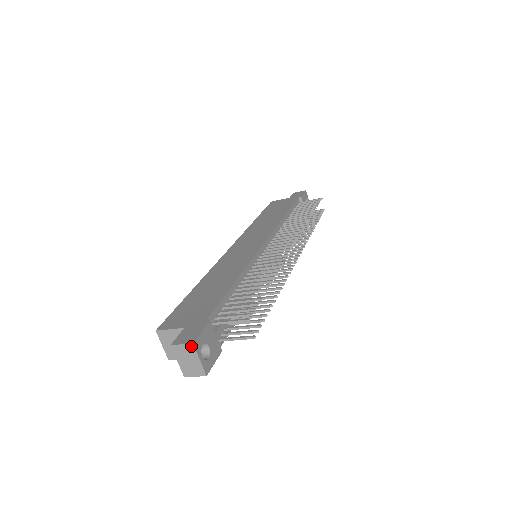
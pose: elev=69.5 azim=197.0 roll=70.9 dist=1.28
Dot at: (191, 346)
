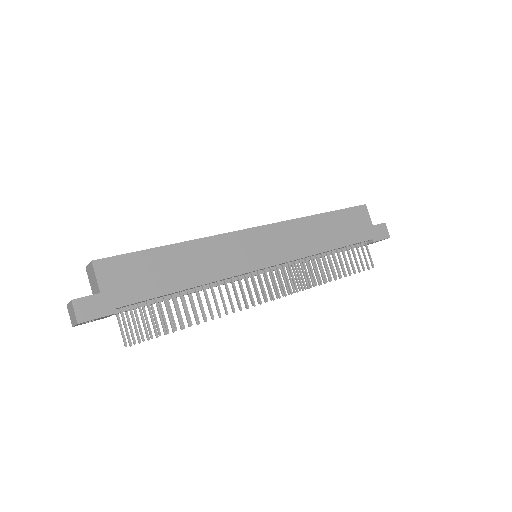
Dot at: (76, 321)
